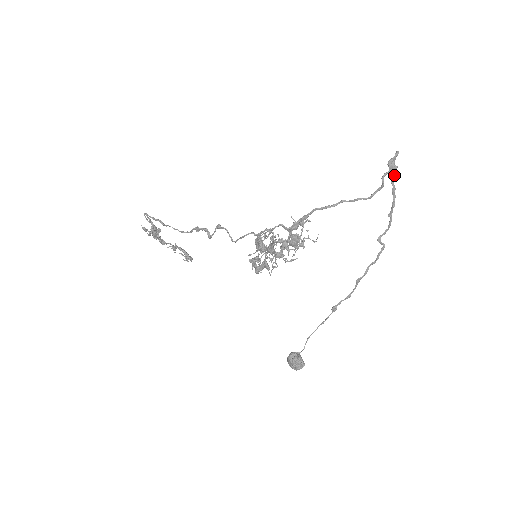
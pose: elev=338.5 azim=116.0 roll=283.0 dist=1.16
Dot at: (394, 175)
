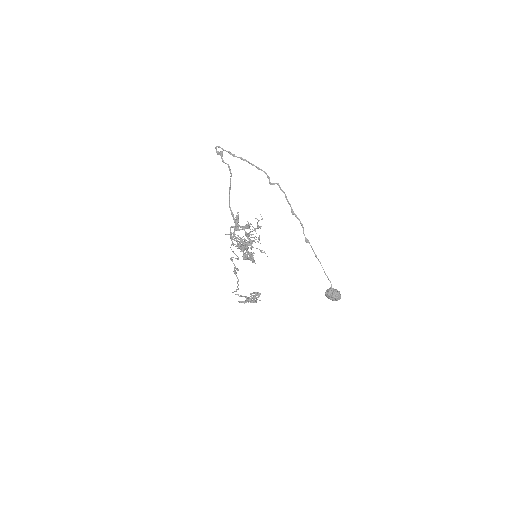
Dot at: (233, 154)
